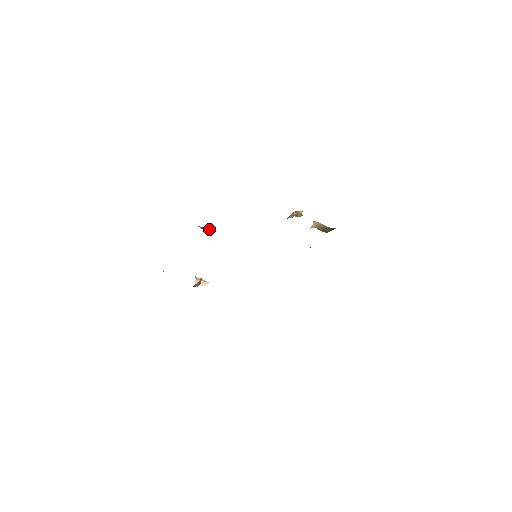
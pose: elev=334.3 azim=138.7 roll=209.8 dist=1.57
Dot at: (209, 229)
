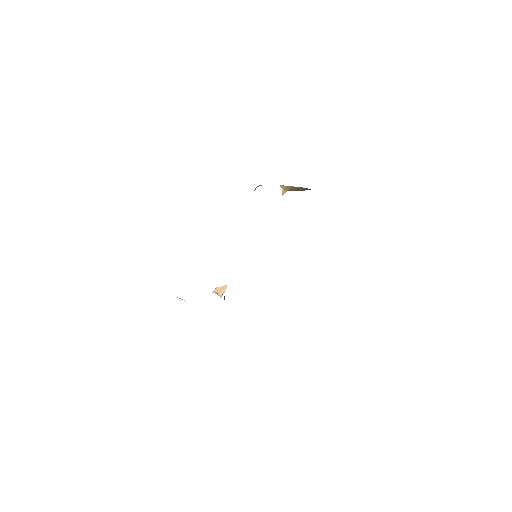
Dot at: occluded
